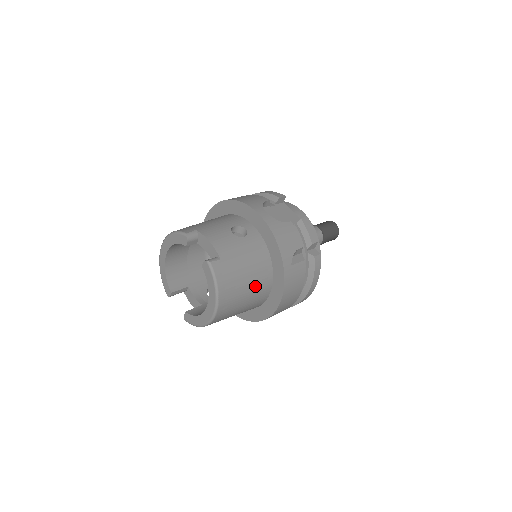
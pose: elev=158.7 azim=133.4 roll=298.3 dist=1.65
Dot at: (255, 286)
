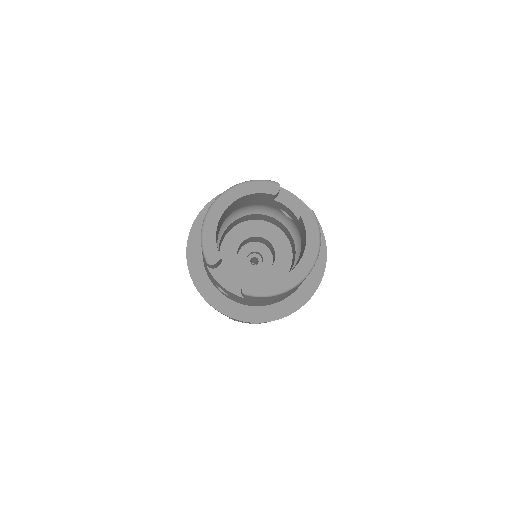
Dot at: occluded
